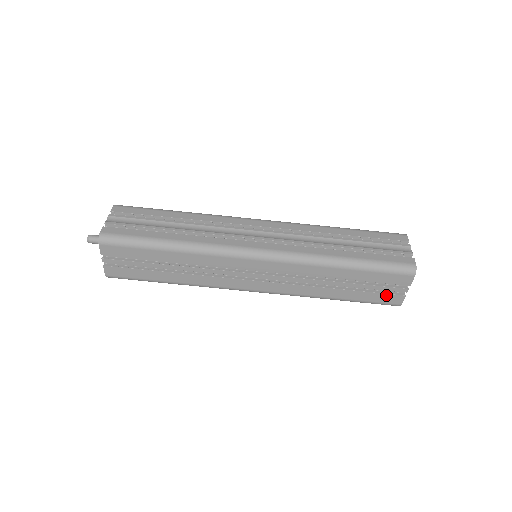
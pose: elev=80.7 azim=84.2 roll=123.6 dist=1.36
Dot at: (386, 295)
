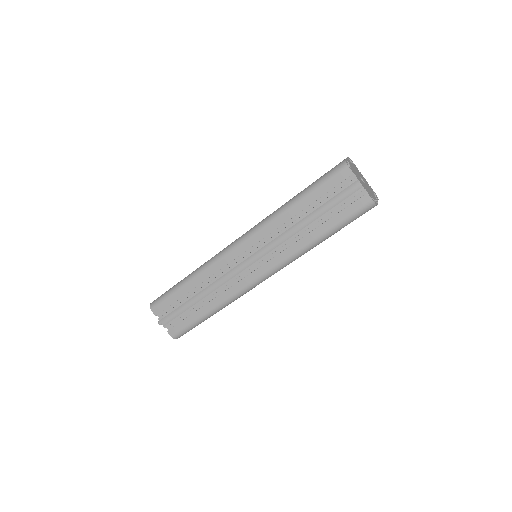
Dot at: occluded
